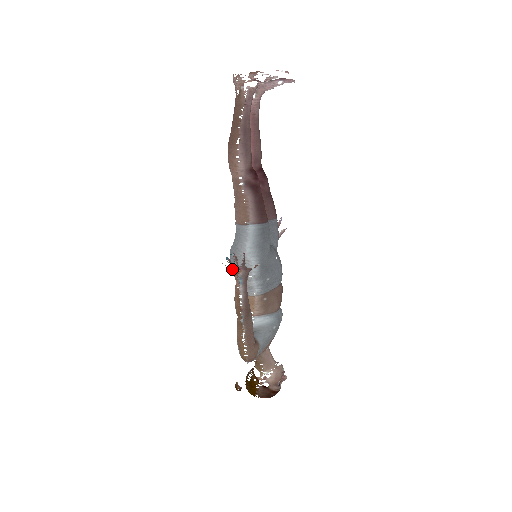
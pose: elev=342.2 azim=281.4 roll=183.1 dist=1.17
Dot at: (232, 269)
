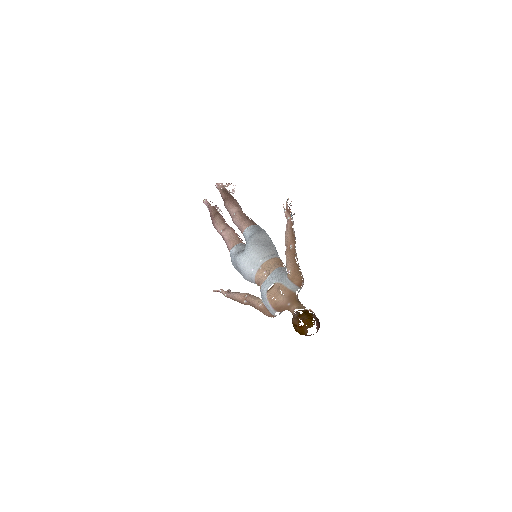
Dot at: (286, 210)
